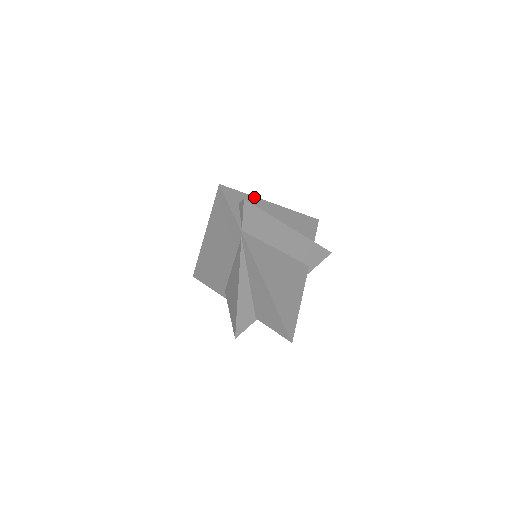
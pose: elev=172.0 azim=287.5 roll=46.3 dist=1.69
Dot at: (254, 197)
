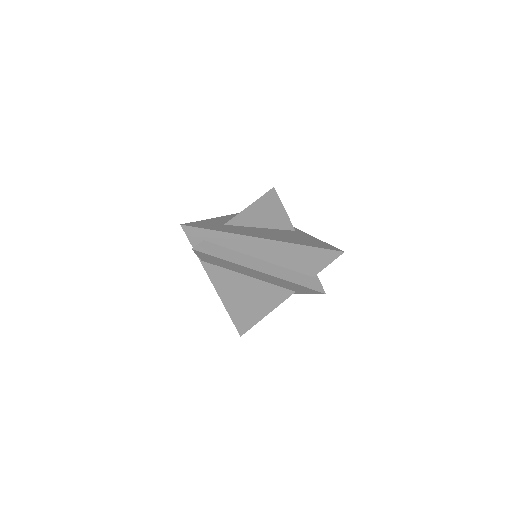
Dot at: (229, 233)
